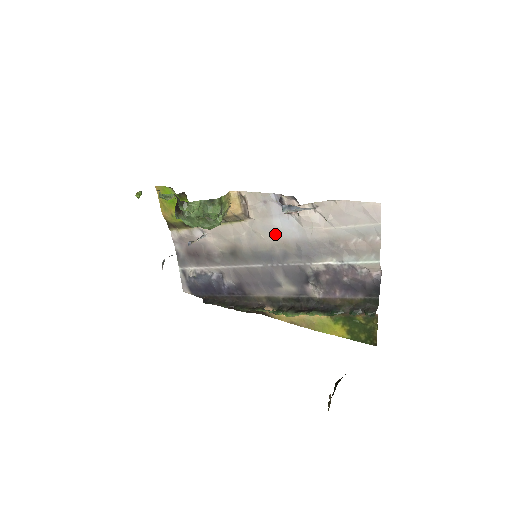
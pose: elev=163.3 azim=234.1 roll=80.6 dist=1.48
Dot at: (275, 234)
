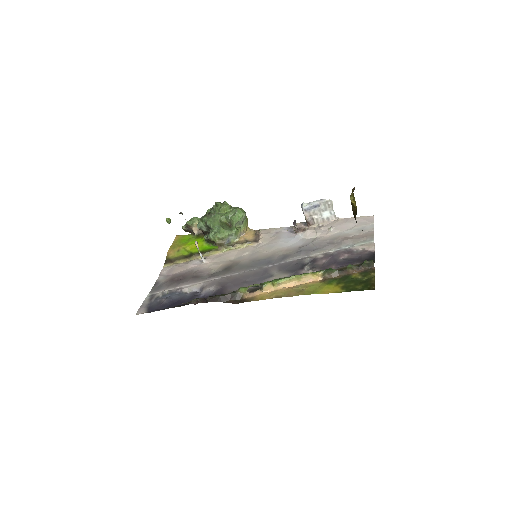
Dot at: (279, 247)
